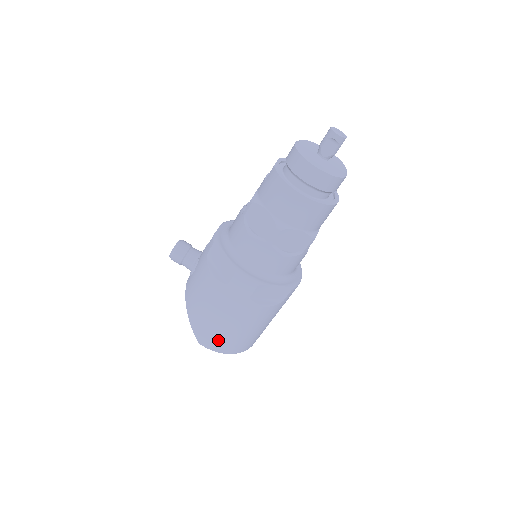
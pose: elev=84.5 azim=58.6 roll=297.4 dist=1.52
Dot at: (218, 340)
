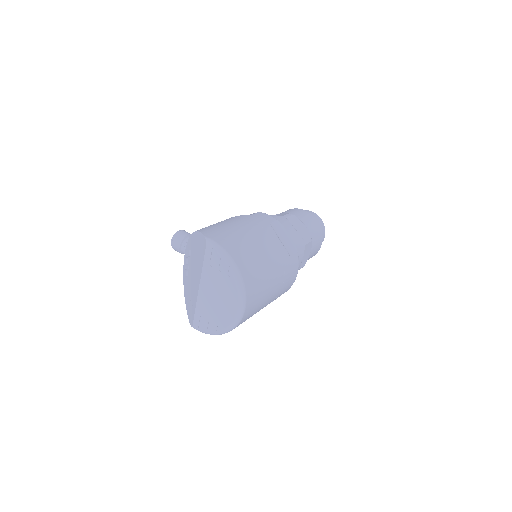
Dot at: (229, 240)
